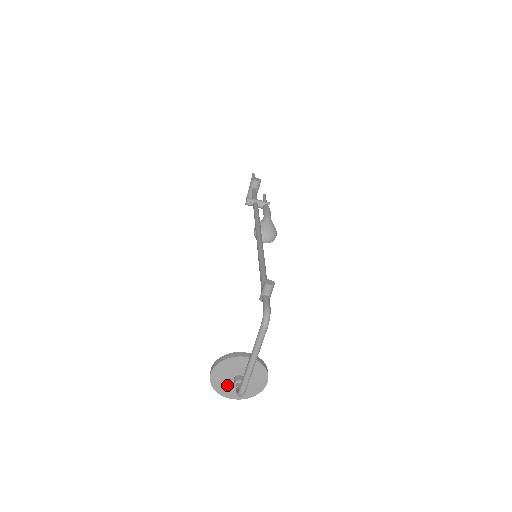
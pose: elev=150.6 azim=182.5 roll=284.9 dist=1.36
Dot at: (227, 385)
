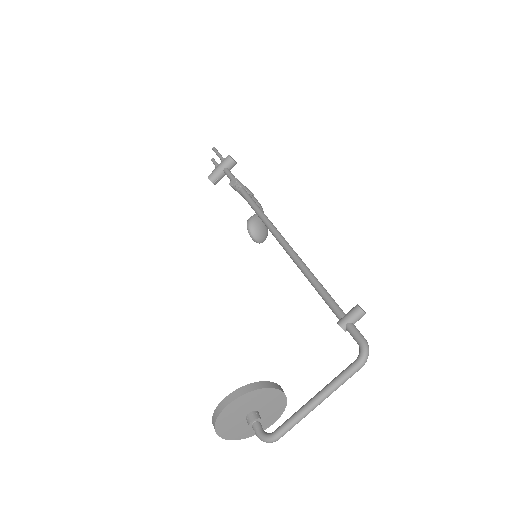
Dot at: (233, 421)
